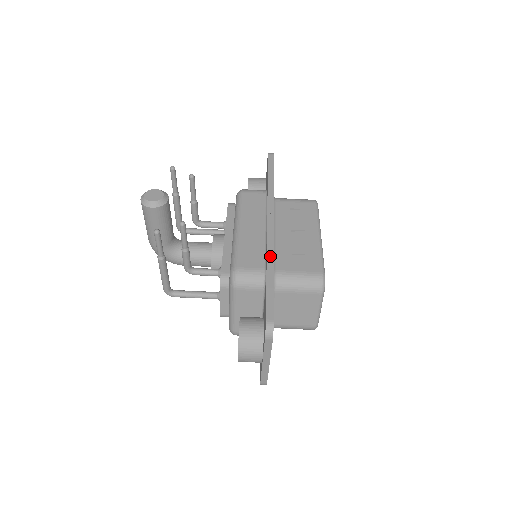
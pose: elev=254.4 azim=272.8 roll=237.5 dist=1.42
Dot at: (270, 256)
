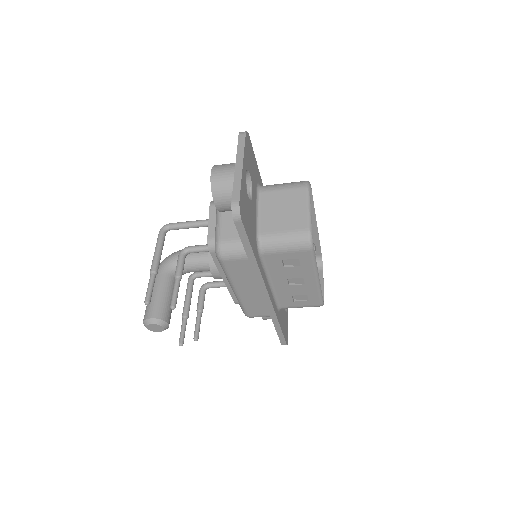
Dot at: (273, 317)
